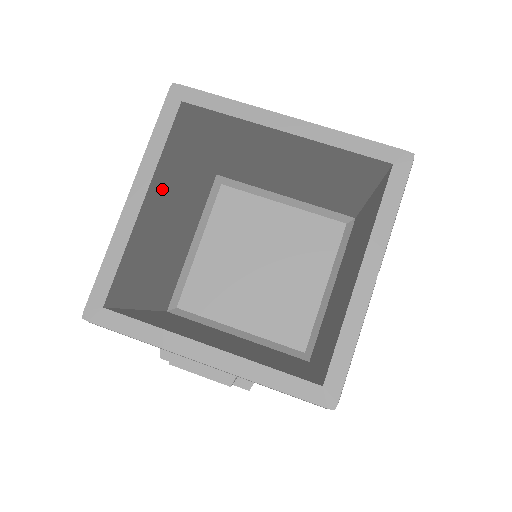
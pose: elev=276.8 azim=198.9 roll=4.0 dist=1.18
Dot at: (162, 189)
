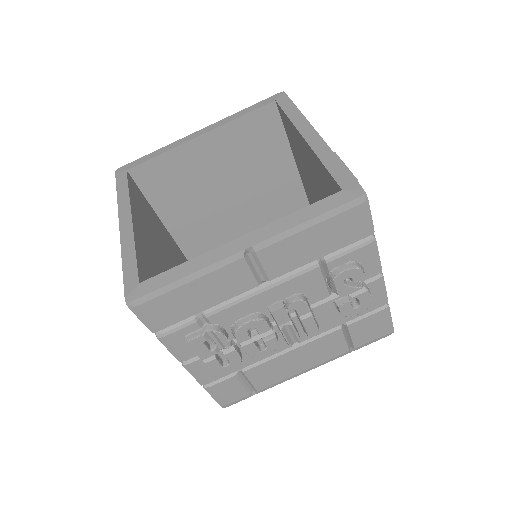
Dot at: (227, 150)
